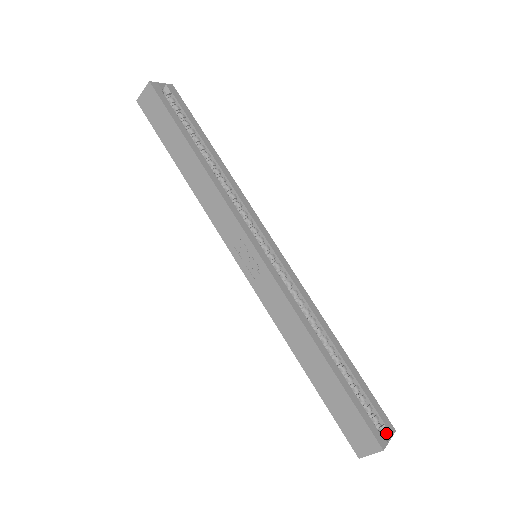
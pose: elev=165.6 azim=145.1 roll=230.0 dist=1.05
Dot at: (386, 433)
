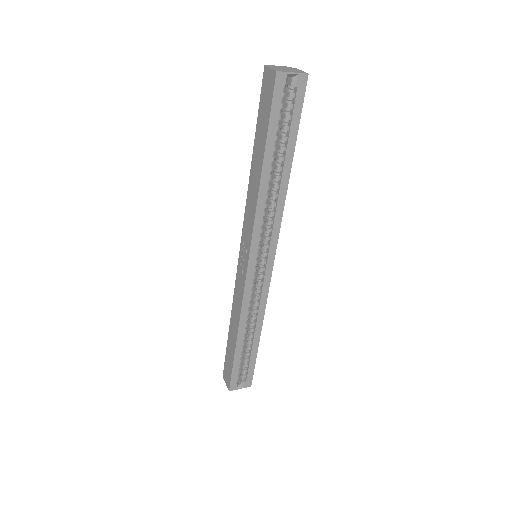
Dot at: (243, 384)
